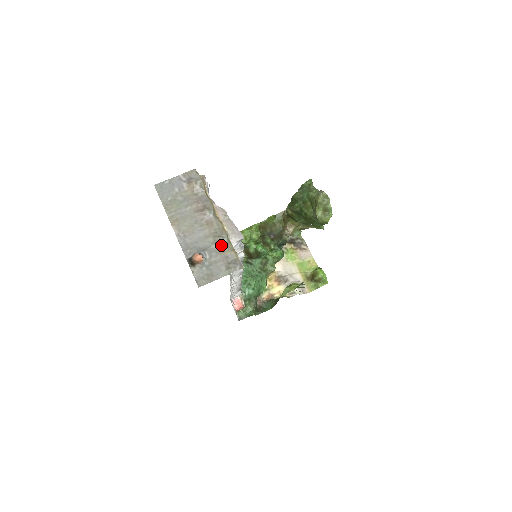
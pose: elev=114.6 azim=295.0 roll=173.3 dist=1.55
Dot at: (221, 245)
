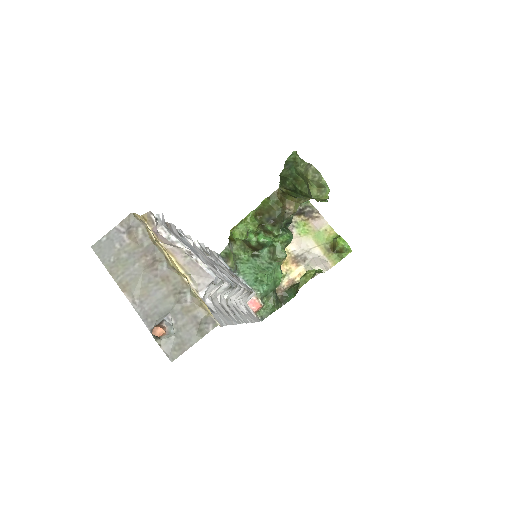
Dot at: (185, 303)
